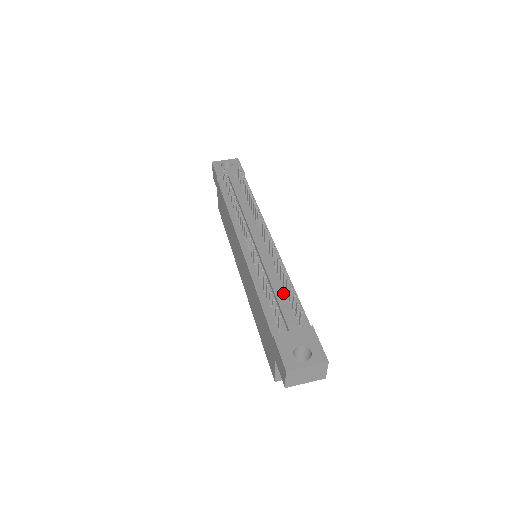
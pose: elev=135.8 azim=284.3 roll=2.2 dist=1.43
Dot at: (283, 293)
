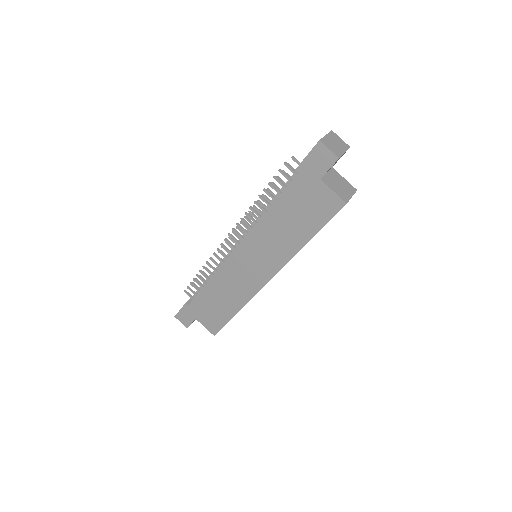
Dot at: occluded
